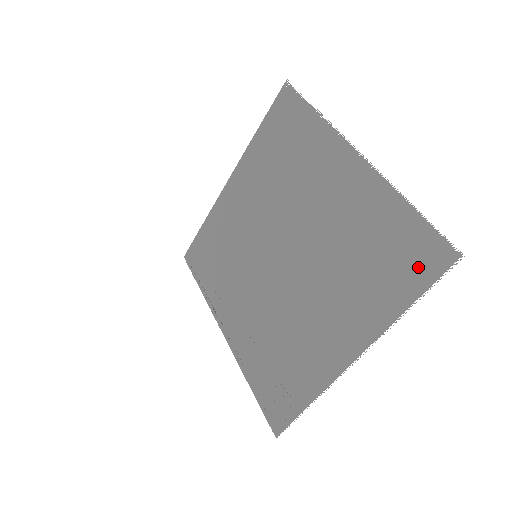
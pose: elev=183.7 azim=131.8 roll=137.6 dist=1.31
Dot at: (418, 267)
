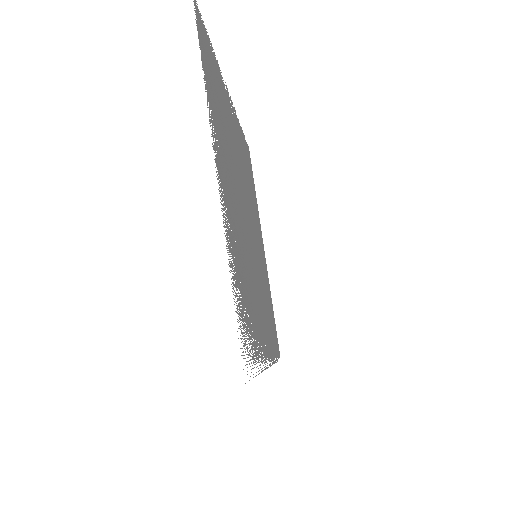
Dot at: (202, 44)
